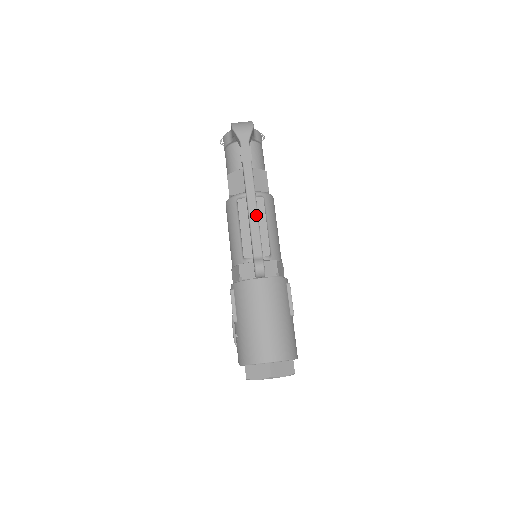
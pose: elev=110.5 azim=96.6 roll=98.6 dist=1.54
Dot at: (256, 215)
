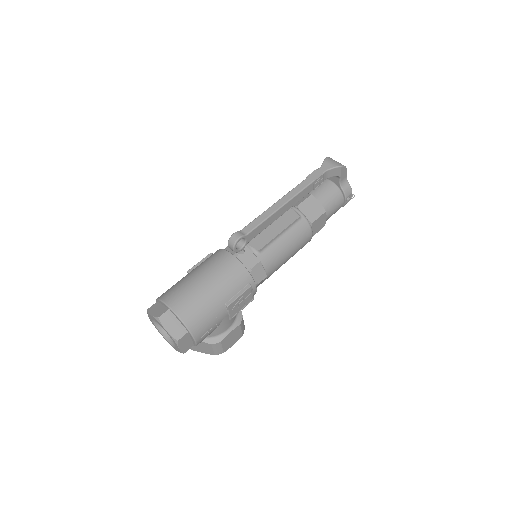
Dot at: (275, 210)
